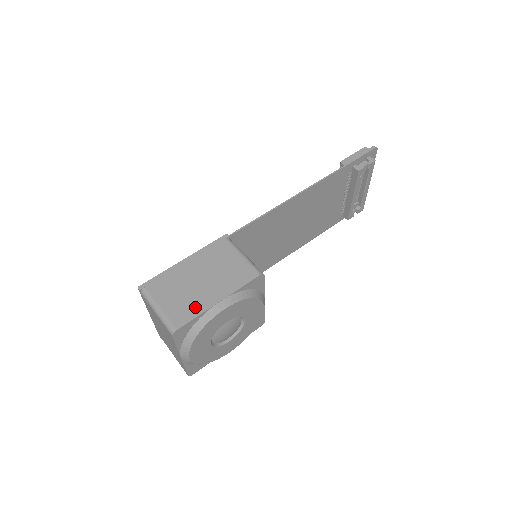
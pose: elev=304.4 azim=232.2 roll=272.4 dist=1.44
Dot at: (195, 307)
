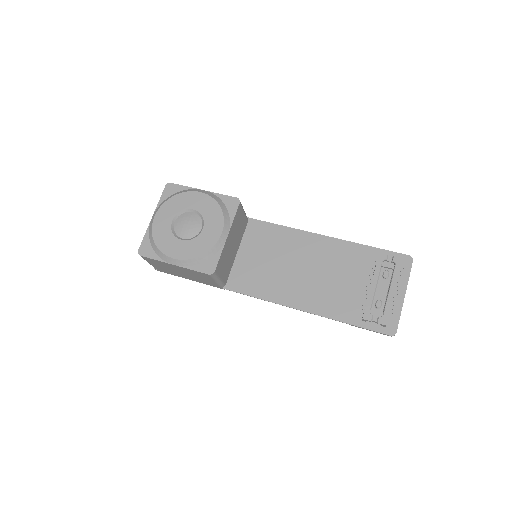
Dot at: occluded
